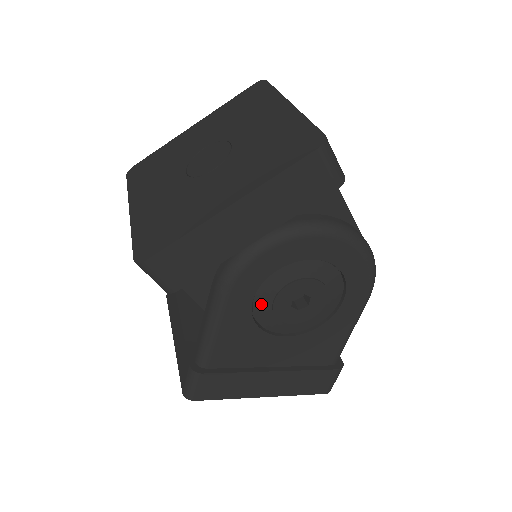
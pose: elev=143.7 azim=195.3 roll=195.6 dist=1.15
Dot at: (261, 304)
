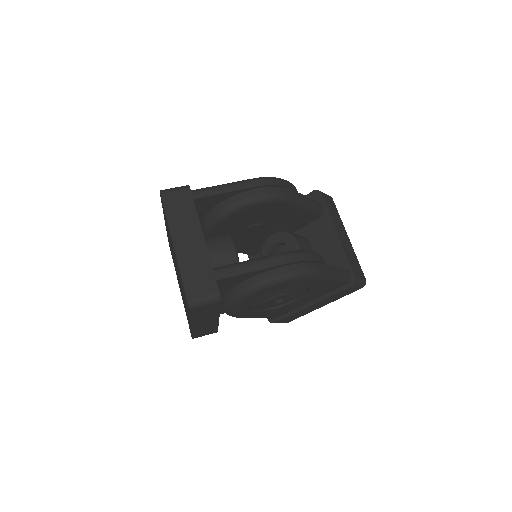
Dot at: occluded
